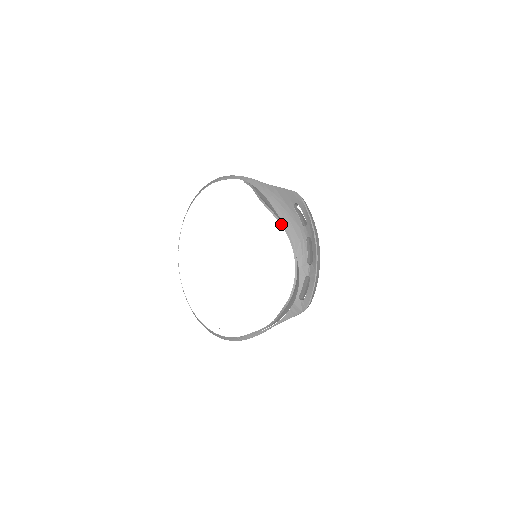
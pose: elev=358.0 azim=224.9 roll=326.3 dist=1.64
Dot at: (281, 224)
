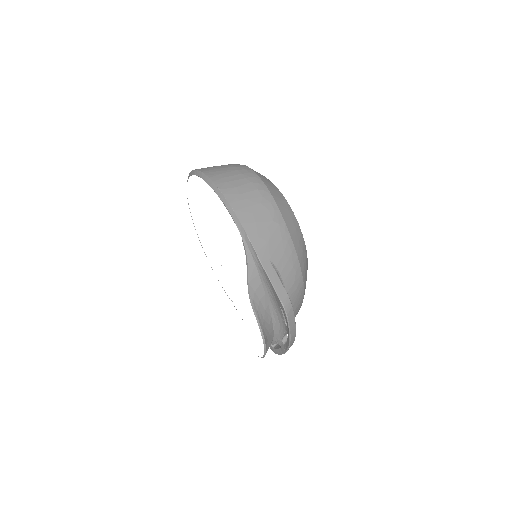
Dot at: (259, 327)
